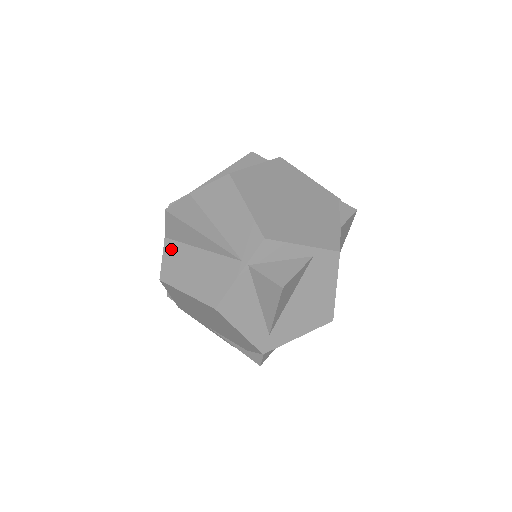
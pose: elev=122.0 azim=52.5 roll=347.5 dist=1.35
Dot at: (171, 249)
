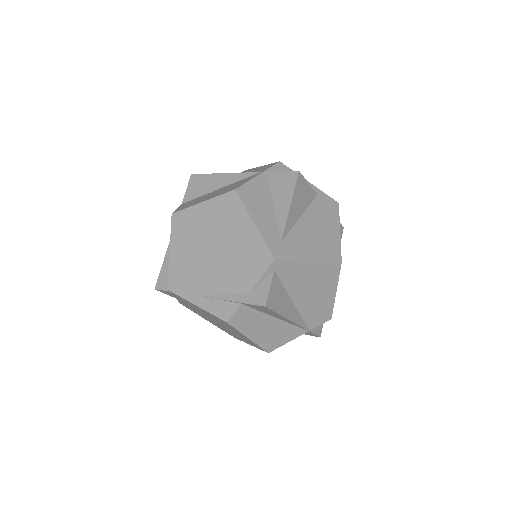
Dot at: (187, 203)
